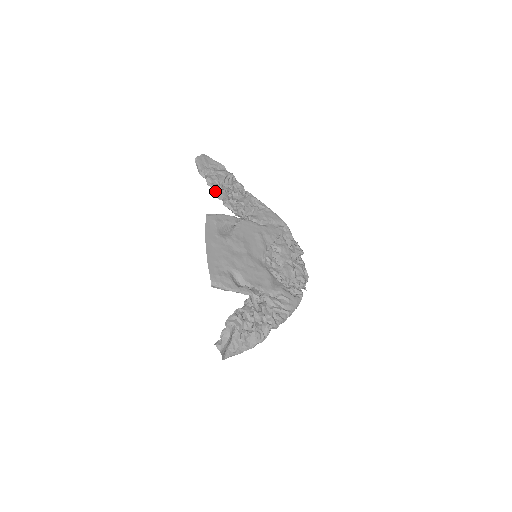
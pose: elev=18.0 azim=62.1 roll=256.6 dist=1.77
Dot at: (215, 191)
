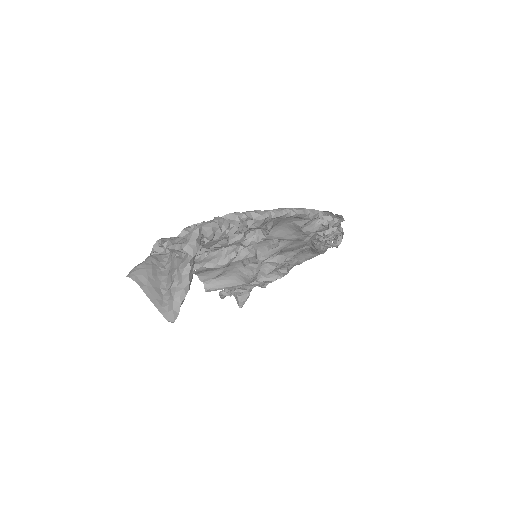
Dot at: occluded
